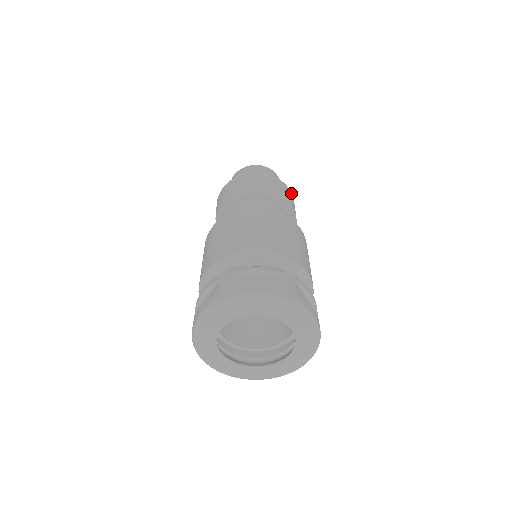
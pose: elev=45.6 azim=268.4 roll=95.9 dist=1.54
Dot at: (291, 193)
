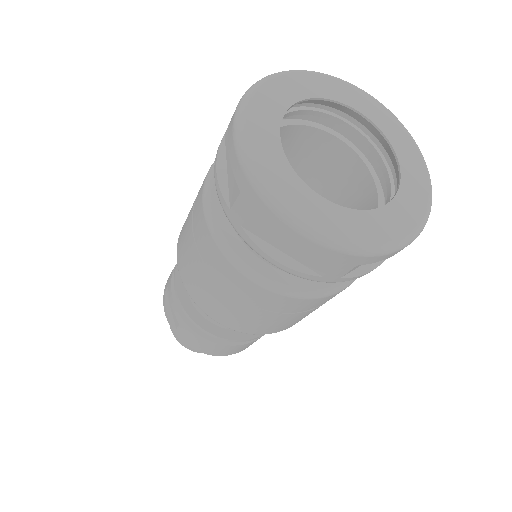
Dot at: occluded
